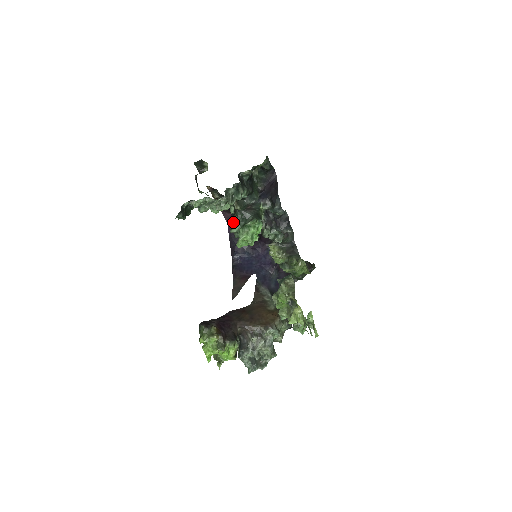
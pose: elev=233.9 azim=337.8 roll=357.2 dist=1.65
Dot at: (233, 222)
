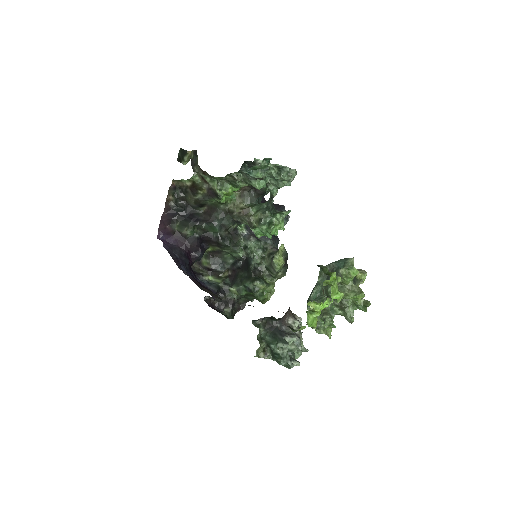
Dot at: (172, 235)
